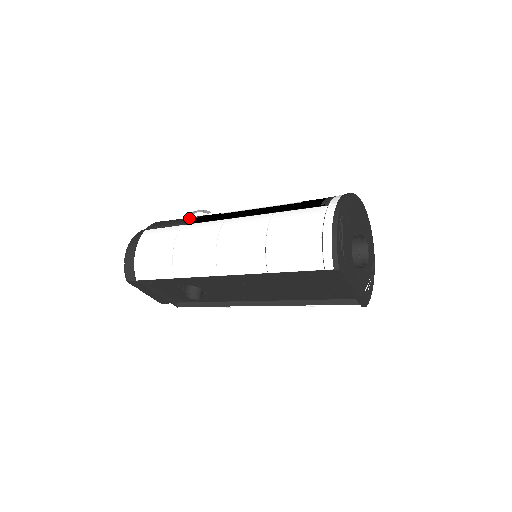
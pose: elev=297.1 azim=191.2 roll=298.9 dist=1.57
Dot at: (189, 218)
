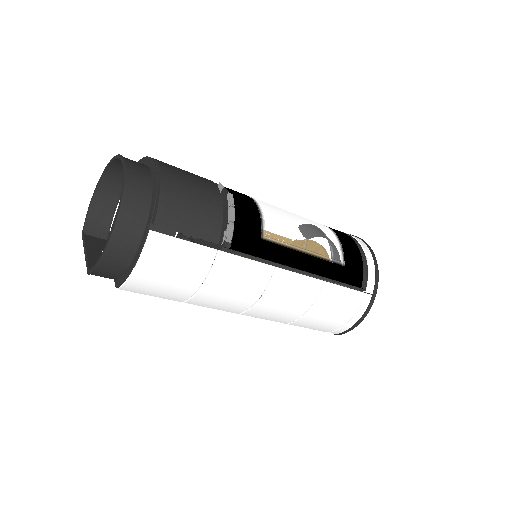
Dot at: (227, 238)
